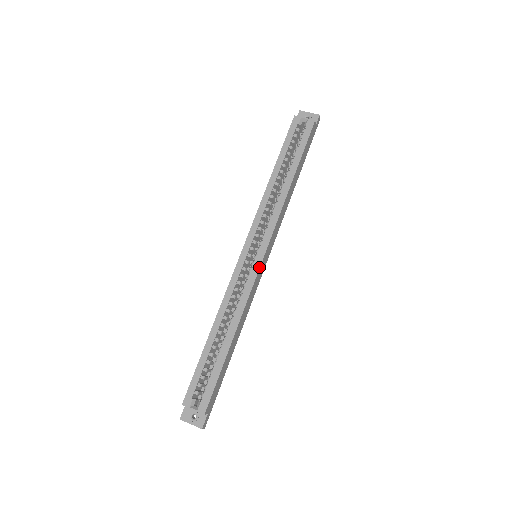
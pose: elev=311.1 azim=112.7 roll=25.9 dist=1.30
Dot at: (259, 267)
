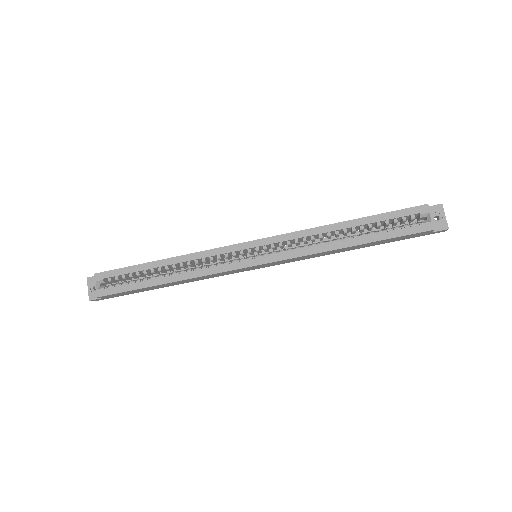
Dot at: (242, 267)
